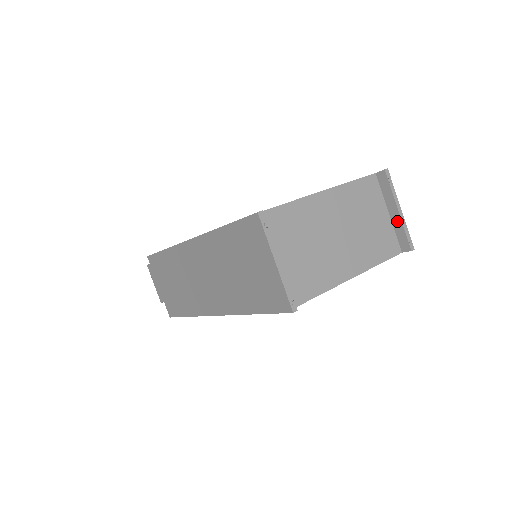
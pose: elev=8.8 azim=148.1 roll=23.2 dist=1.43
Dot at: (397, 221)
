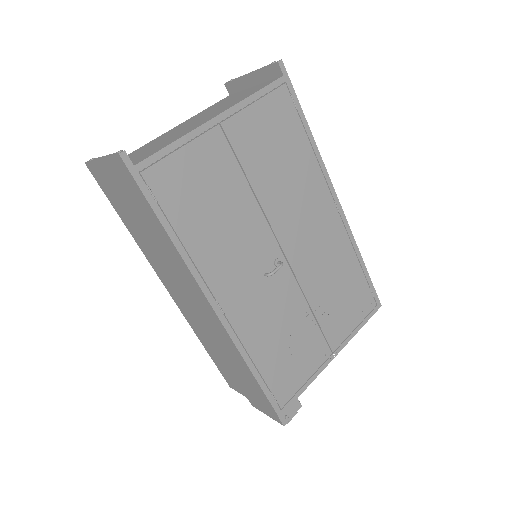
Dot at: (257, 77)
